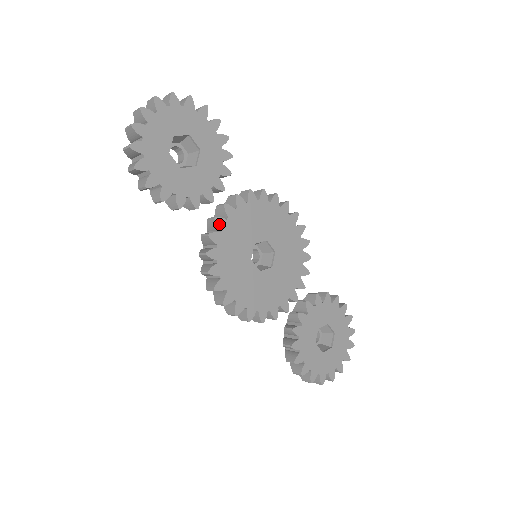
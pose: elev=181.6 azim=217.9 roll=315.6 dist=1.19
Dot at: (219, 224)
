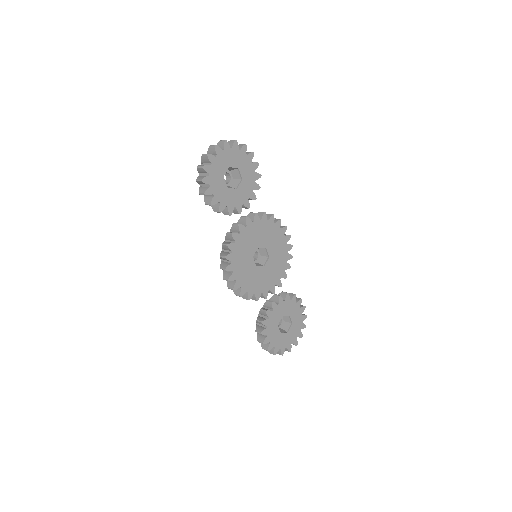
Dot at: (240, 229)
